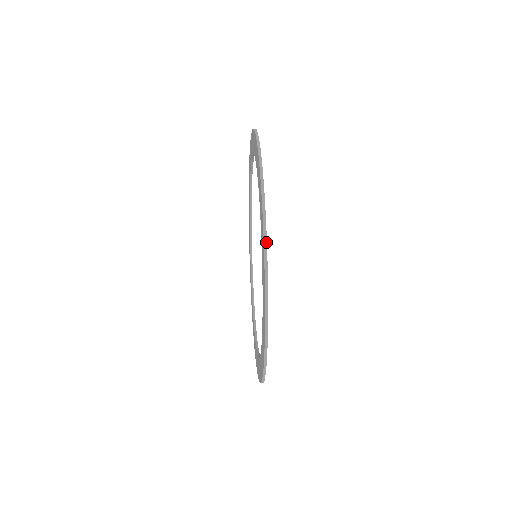
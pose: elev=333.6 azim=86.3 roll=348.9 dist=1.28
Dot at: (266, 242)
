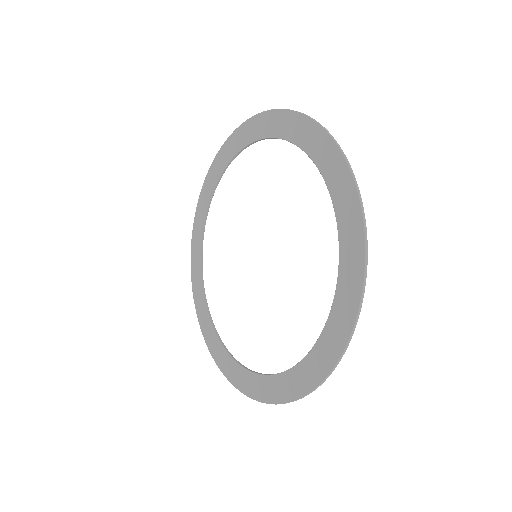
Dot at: occluded
